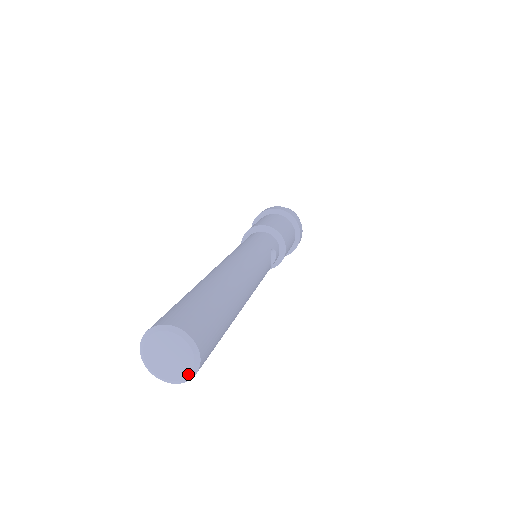
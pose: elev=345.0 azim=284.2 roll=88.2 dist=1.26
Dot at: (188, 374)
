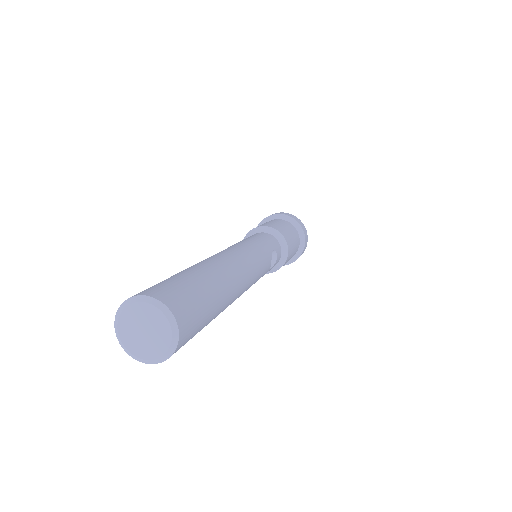
Dot at: (163, 354)
